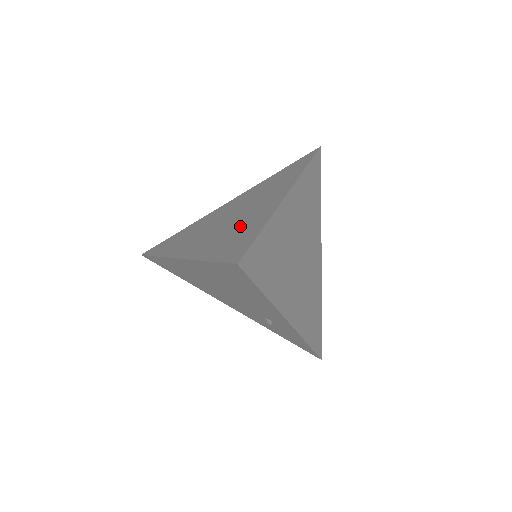
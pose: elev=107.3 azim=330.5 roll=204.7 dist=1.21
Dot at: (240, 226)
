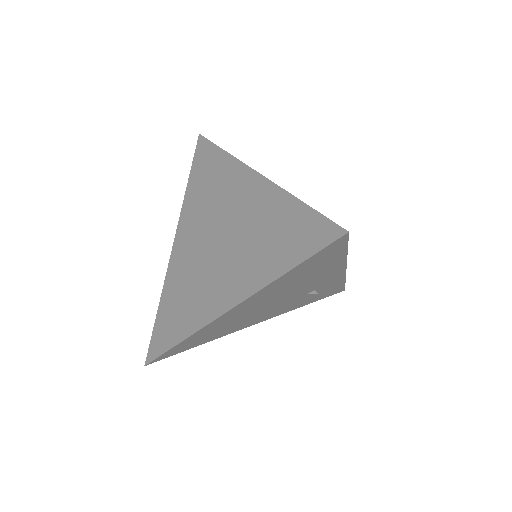
Dot at: (260, 228)
